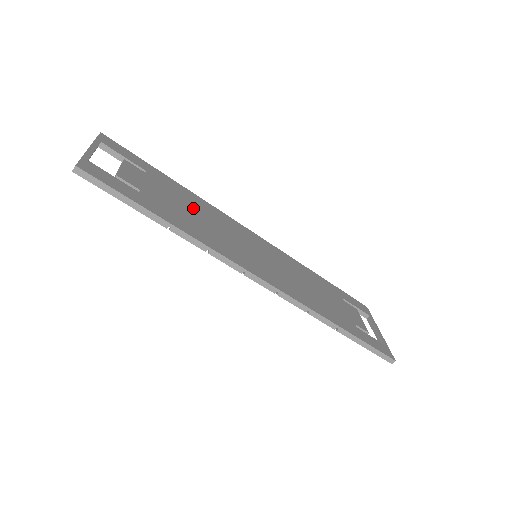
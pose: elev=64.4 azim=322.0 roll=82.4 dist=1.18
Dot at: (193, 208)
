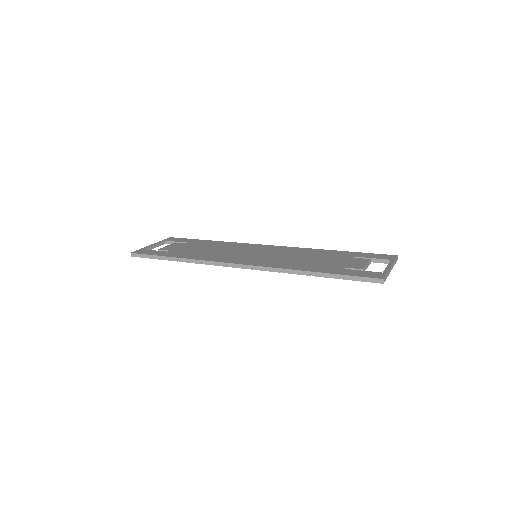
Dot at: (212, 248)
